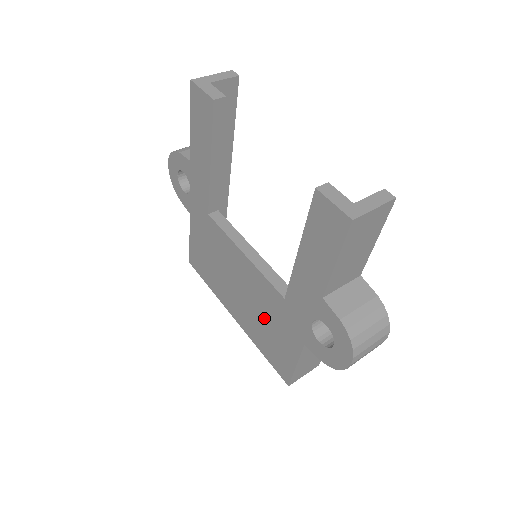
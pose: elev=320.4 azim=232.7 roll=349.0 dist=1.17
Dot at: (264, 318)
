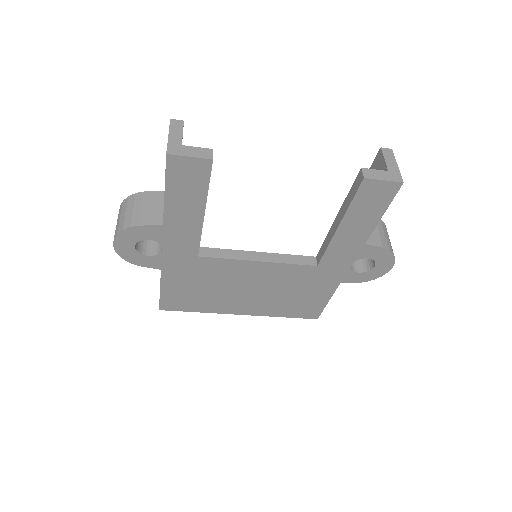
Dot at: (288, 292)
